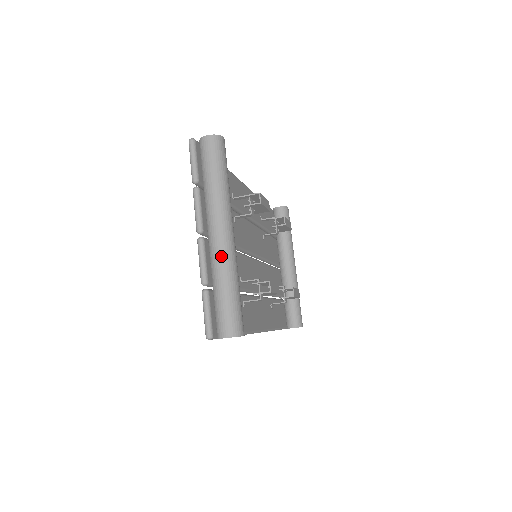
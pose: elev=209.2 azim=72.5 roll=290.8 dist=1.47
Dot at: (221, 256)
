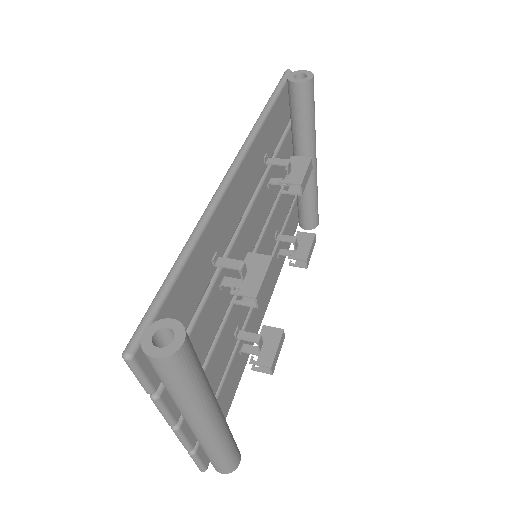
Dot at: (205, 442)
